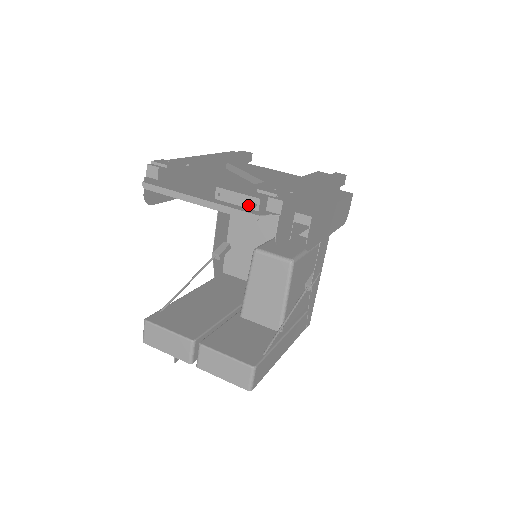
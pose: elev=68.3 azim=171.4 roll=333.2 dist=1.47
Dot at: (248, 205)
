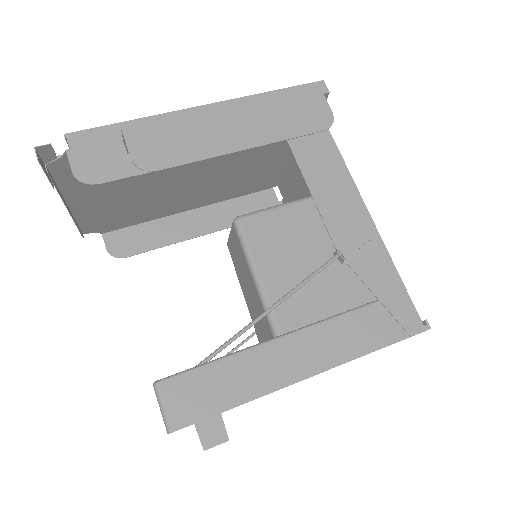
Dot at: (41, 164)
